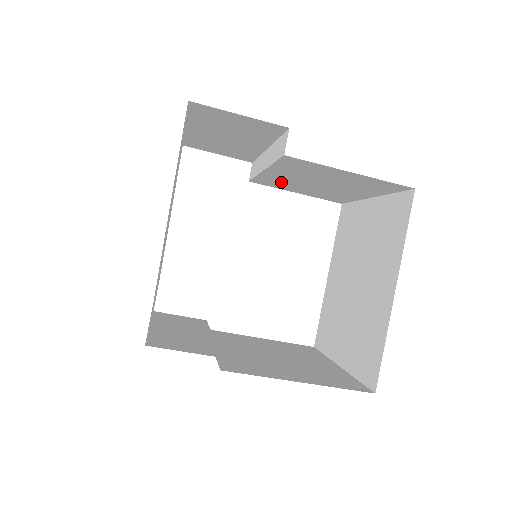
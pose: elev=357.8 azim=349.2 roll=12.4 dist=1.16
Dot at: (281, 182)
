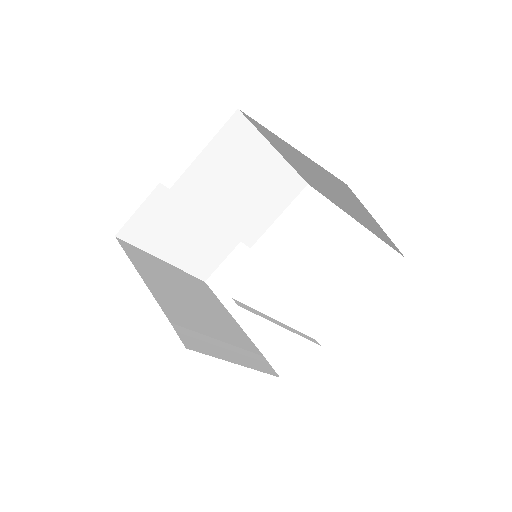
Dot at: (246, 219)
